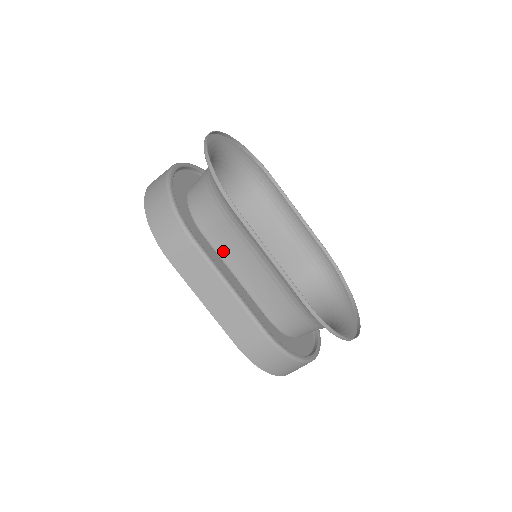
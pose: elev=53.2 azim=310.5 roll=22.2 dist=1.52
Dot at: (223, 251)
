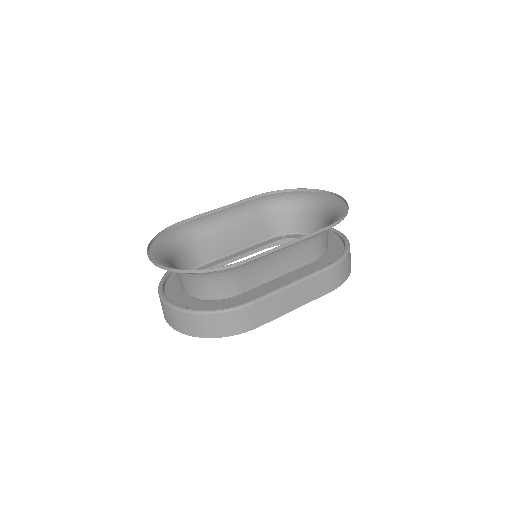
Dot at: (258, 282)
